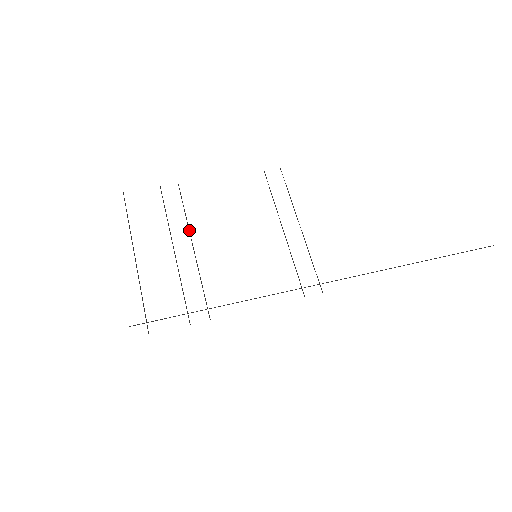
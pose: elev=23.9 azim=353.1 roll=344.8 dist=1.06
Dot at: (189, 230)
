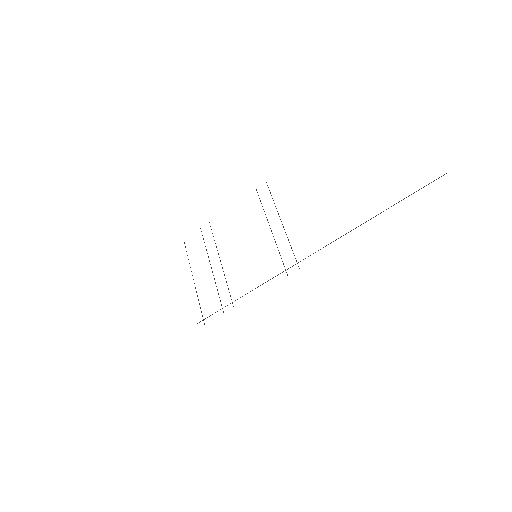
Dot at: occluded
